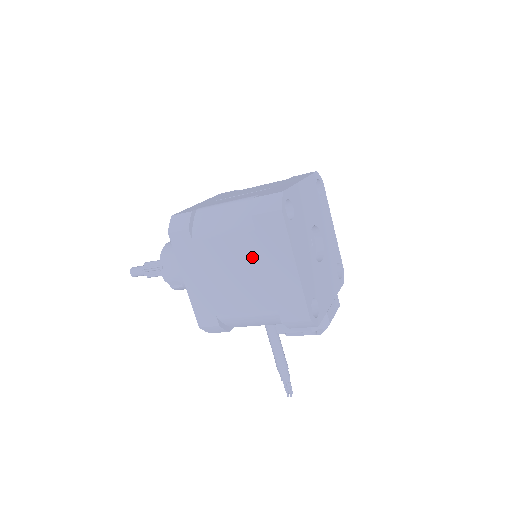
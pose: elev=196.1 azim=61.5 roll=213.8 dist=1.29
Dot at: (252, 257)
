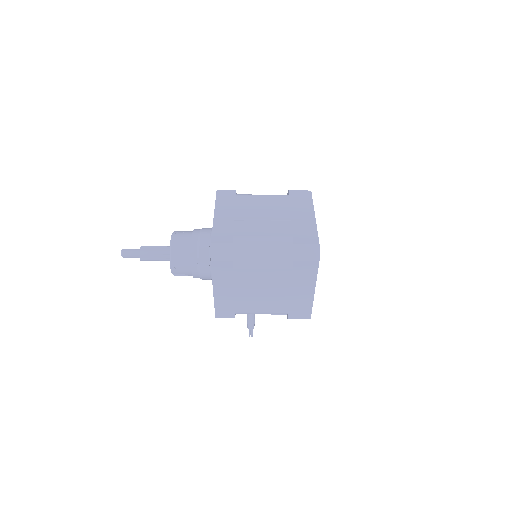
Dot at: (282, 283)
